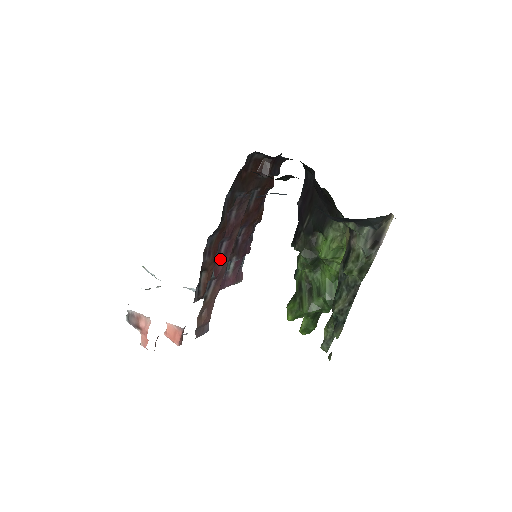
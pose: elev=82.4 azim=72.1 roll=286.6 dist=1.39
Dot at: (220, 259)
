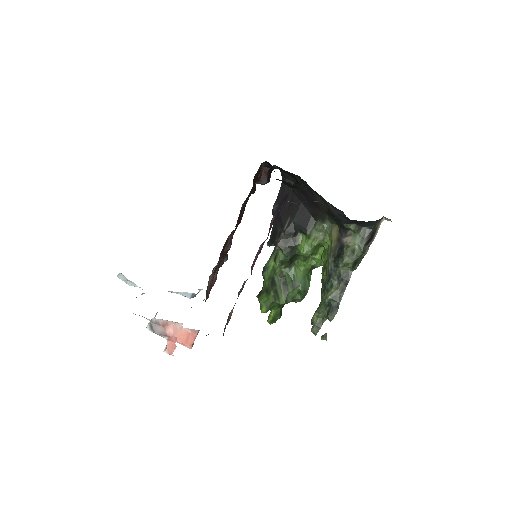
Dot at: (254, 260)
